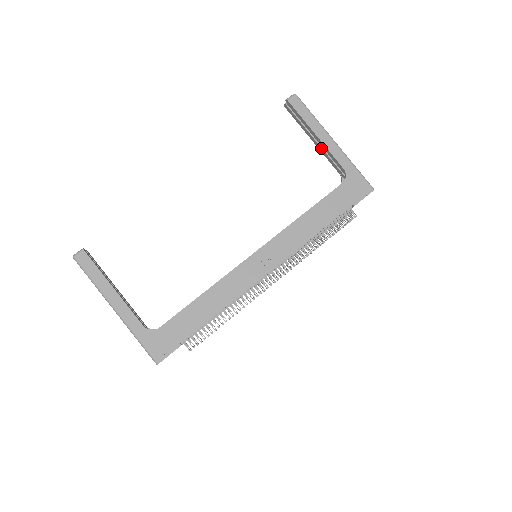
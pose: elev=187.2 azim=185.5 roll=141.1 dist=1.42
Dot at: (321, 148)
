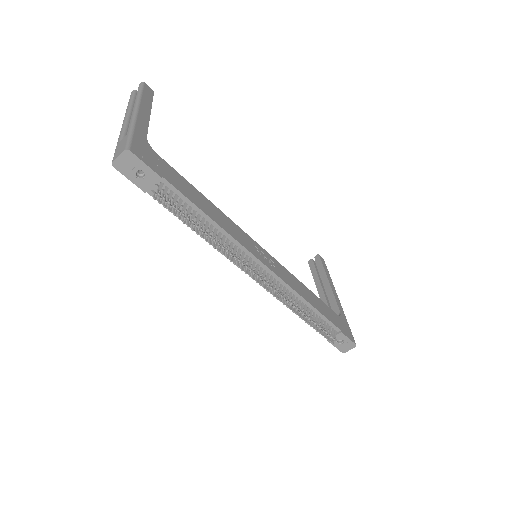
Dot at: (324, 294)
